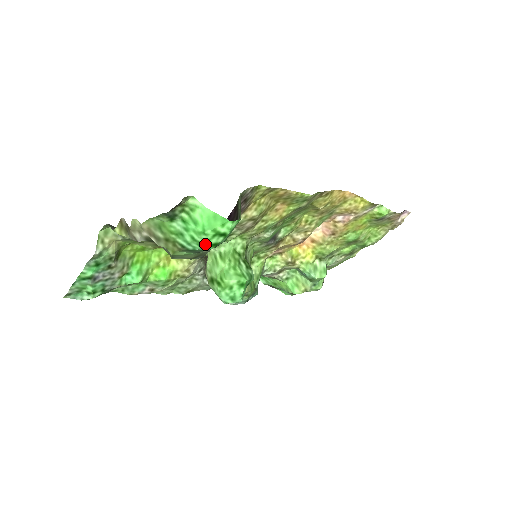
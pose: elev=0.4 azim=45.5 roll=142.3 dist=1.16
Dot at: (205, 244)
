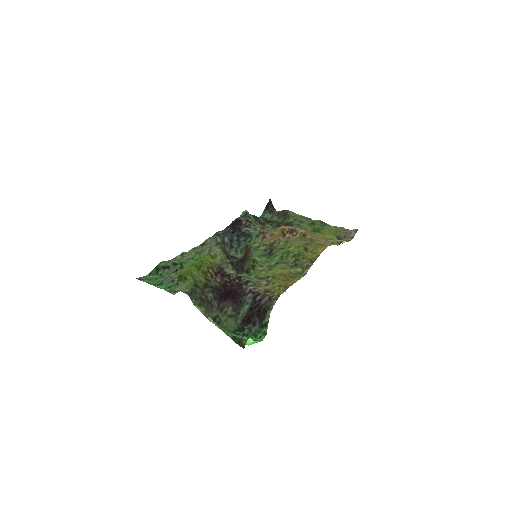
Dot at: occluded
